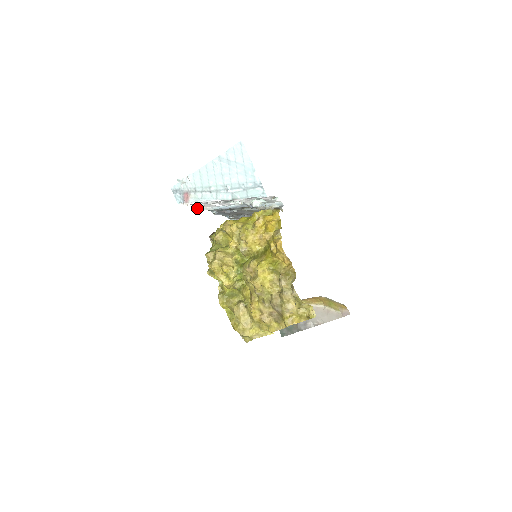
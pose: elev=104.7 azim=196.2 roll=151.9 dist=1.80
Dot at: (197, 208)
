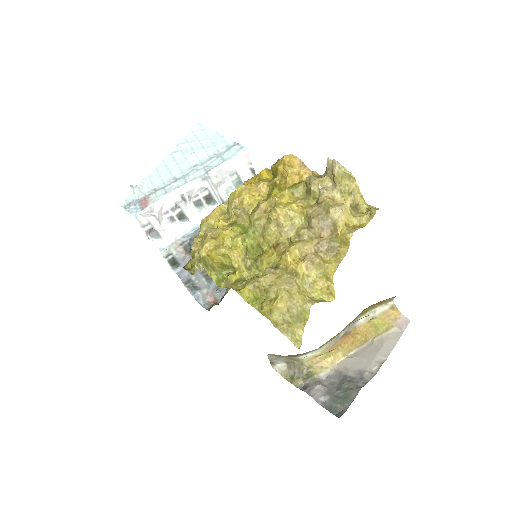
Dot at: (157, 247)
